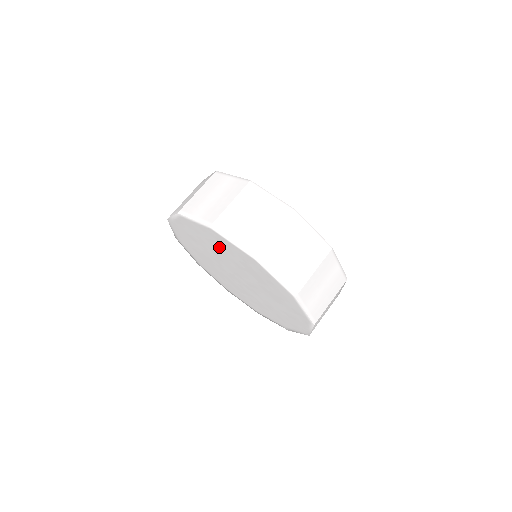
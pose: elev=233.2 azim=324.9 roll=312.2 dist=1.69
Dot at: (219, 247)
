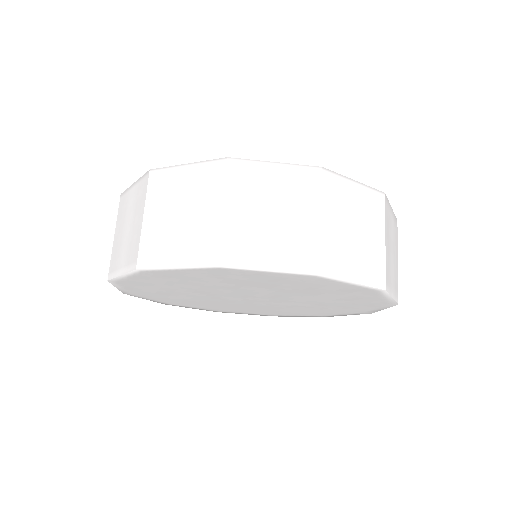
Dot at: (185, 283)
